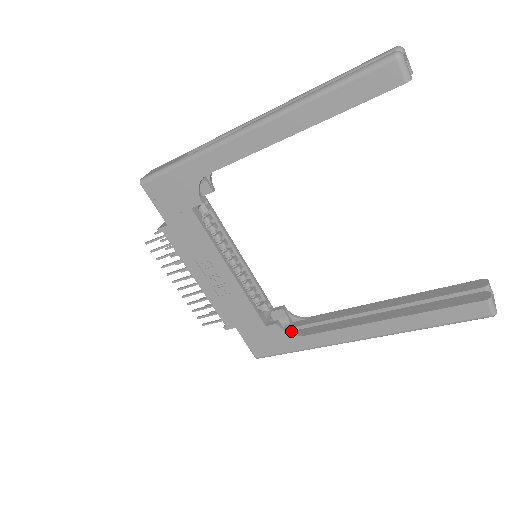
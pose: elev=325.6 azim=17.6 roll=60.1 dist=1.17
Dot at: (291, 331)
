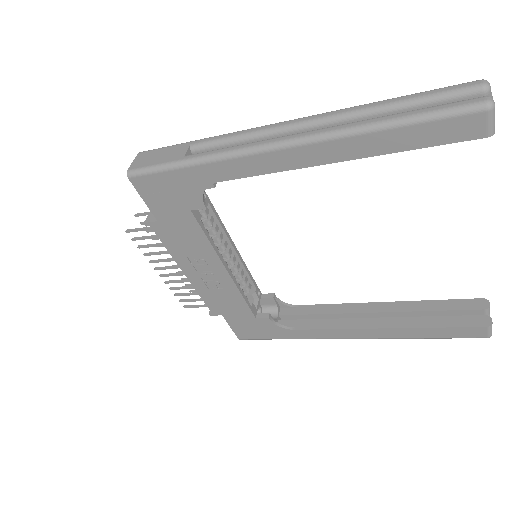
Dot at: (280, 320)
